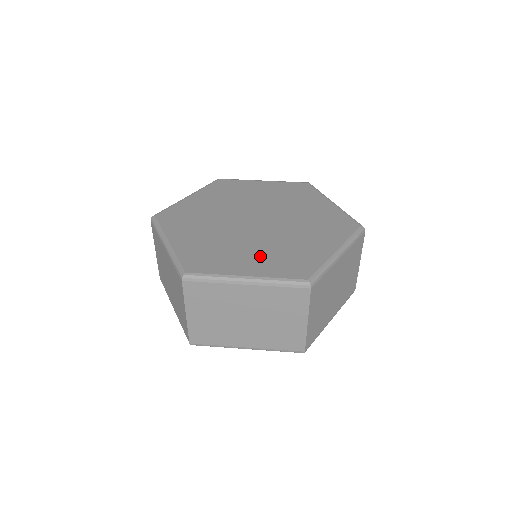
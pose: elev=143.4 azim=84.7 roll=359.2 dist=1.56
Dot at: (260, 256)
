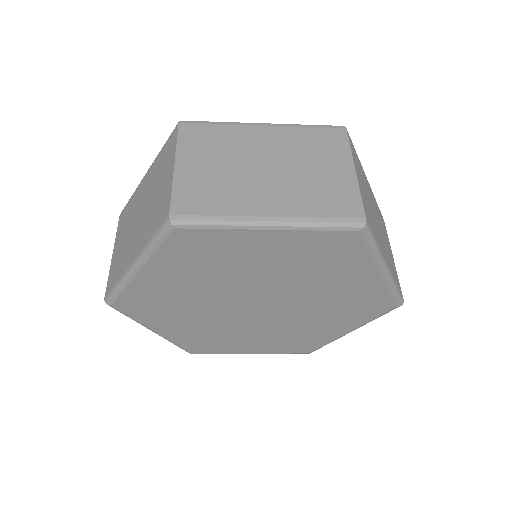
Dot at: occluded
